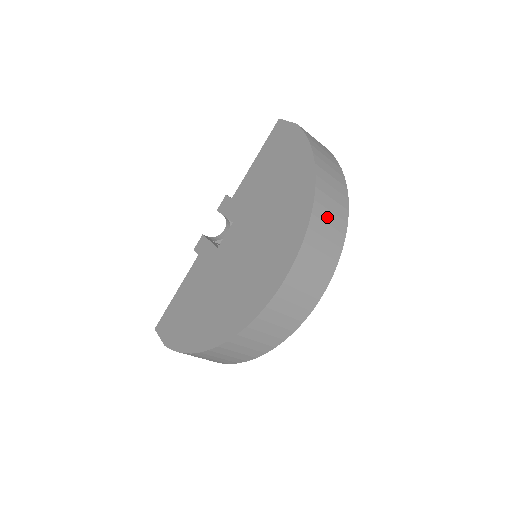
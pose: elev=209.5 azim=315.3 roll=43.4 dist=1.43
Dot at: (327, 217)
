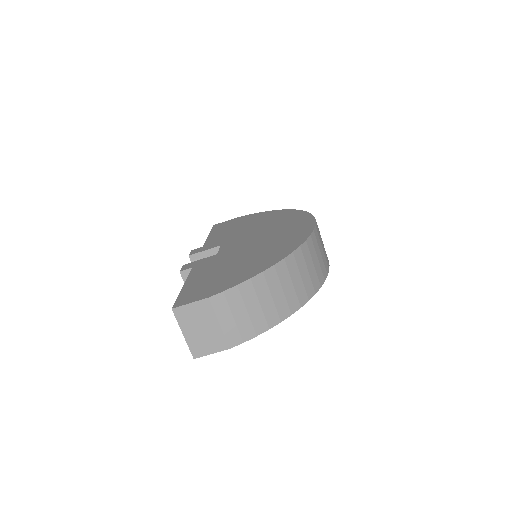
Dot at: occluded
